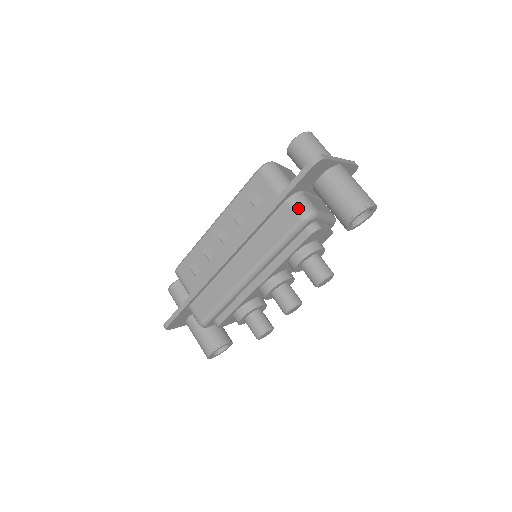
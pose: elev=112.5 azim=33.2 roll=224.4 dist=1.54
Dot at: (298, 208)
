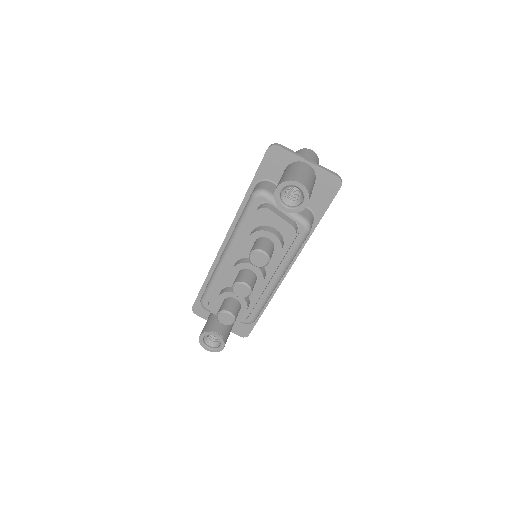
Dot at: (256, 187)
